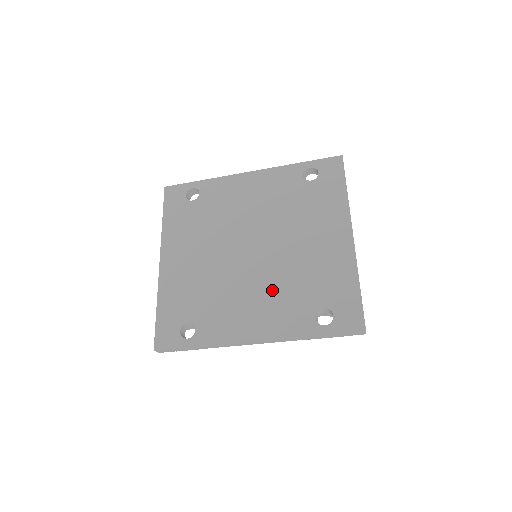
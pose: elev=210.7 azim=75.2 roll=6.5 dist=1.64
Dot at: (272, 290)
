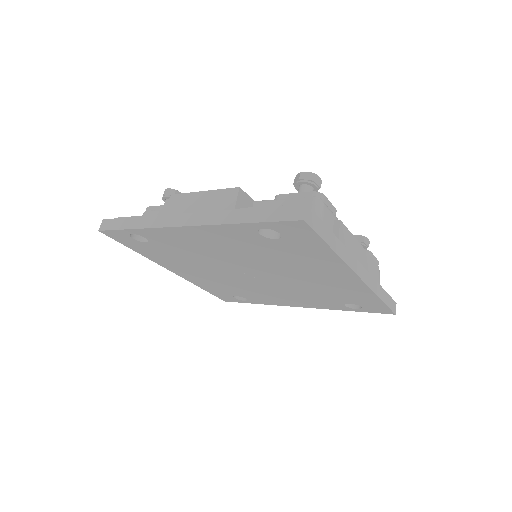
Dot at: (294, 293)
